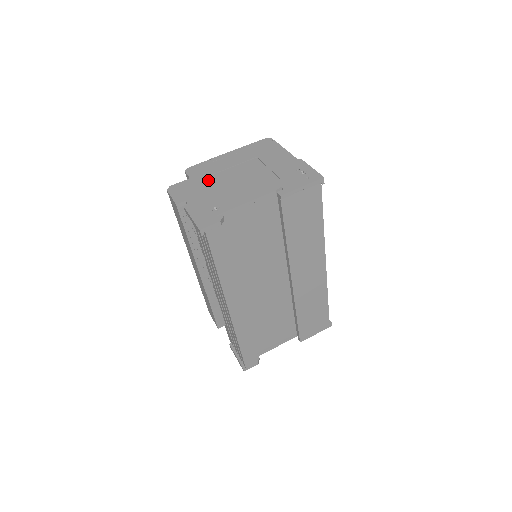
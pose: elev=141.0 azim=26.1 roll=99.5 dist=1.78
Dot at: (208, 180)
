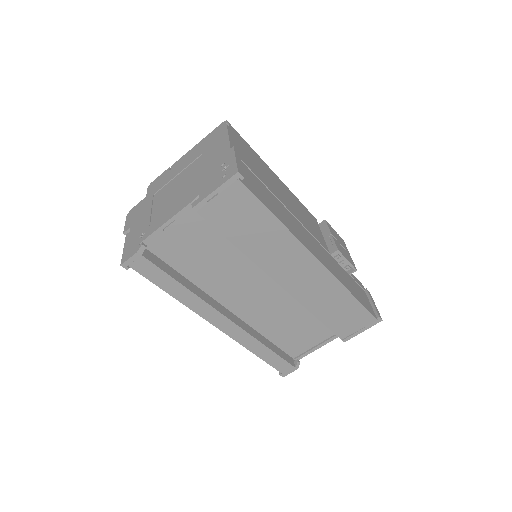
Dot at: (156, 196)
